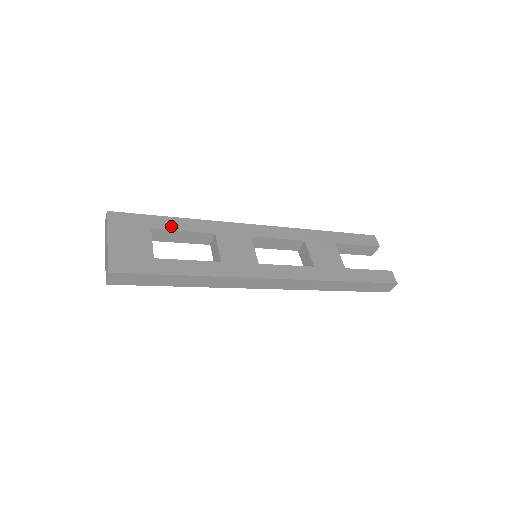
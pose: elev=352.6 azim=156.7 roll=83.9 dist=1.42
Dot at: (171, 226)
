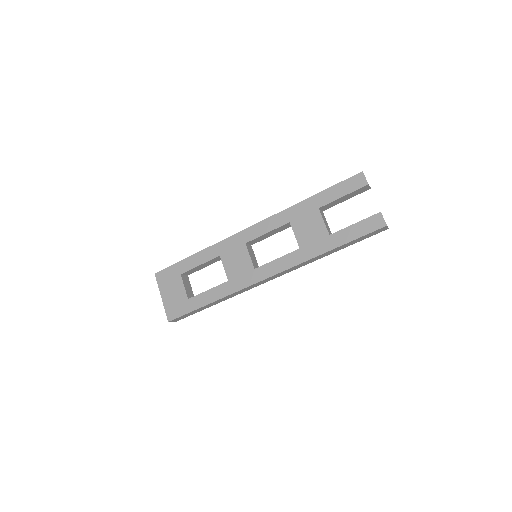
Dot at: (191, 265)
